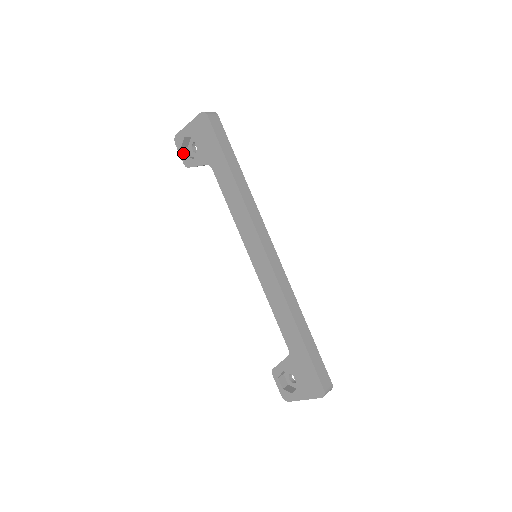
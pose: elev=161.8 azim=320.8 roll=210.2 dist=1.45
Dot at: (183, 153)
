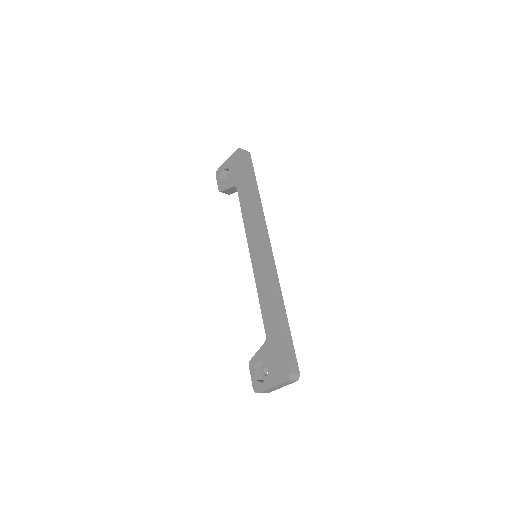
Dot at: (220, 181)
